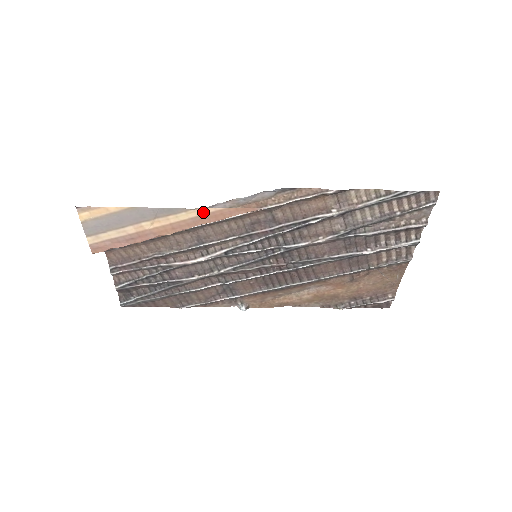
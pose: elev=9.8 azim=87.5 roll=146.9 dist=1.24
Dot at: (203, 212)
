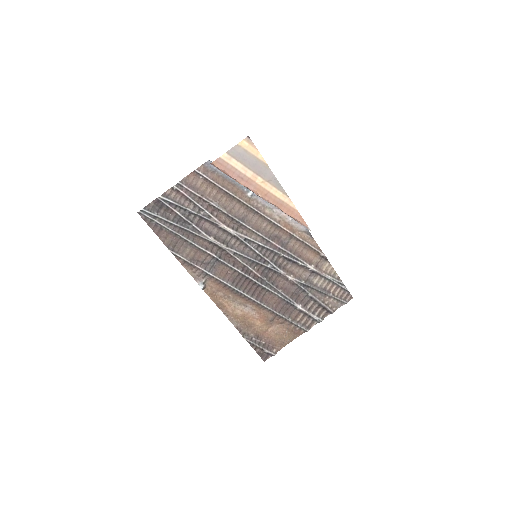
Dot at: (288, 202)
